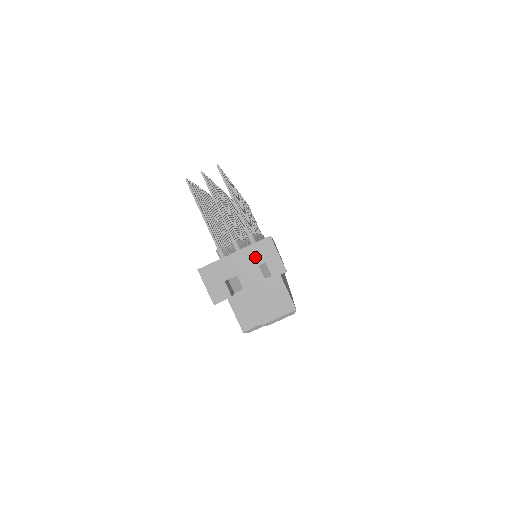
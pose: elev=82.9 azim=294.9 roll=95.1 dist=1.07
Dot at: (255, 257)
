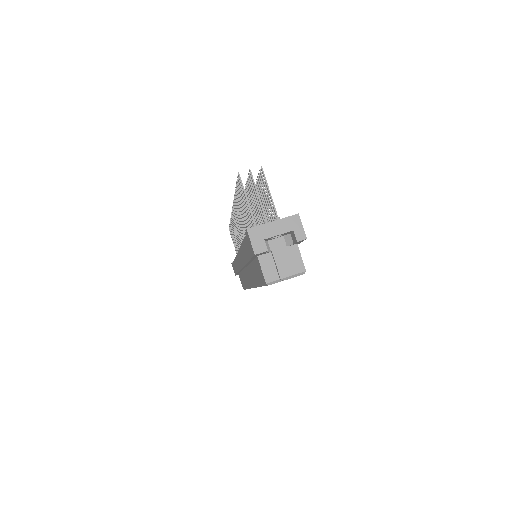
Dot at: (287, 226)
